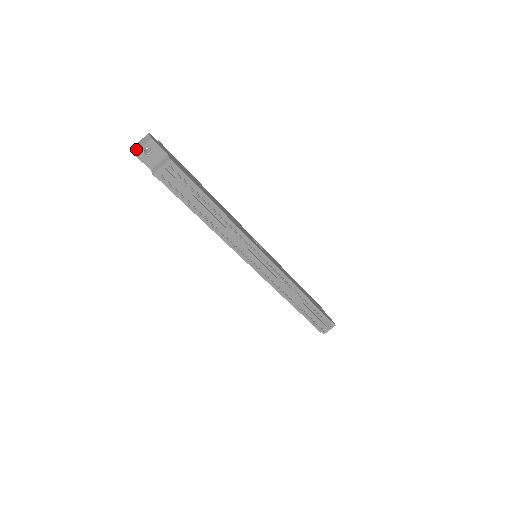
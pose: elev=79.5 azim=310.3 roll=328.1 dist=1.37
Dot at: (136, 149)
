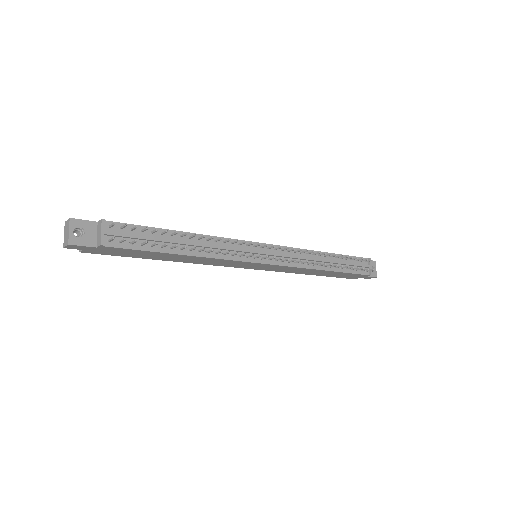
Dot at: (66, 241)
